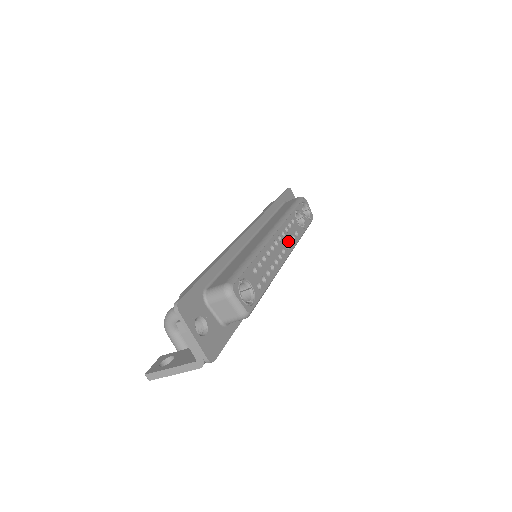
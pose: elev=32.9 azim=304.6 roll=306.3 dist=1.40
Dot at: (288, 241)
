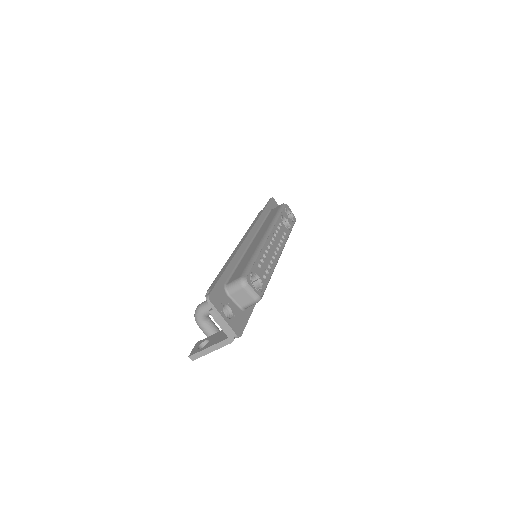
Dot at: (279, 240)
